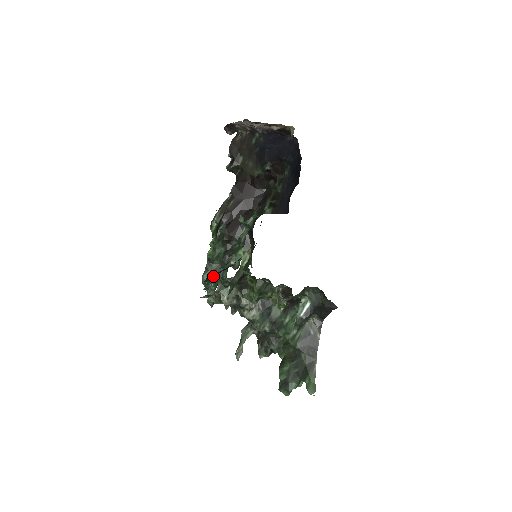
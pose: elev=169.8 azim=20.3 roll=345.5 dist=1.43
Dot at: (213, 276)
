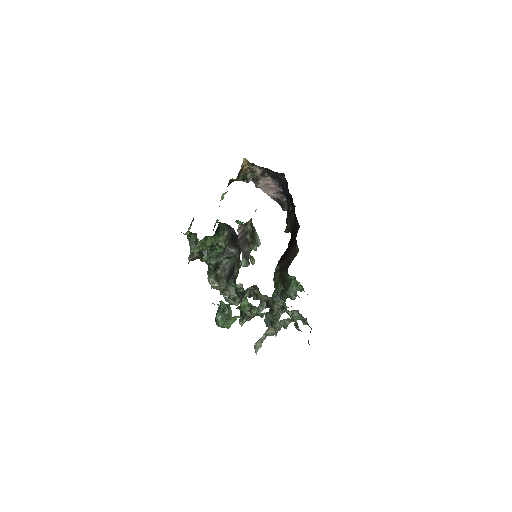
Dot at: occluded
